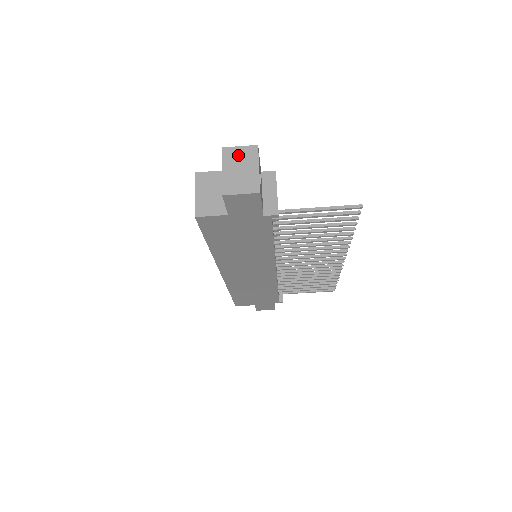
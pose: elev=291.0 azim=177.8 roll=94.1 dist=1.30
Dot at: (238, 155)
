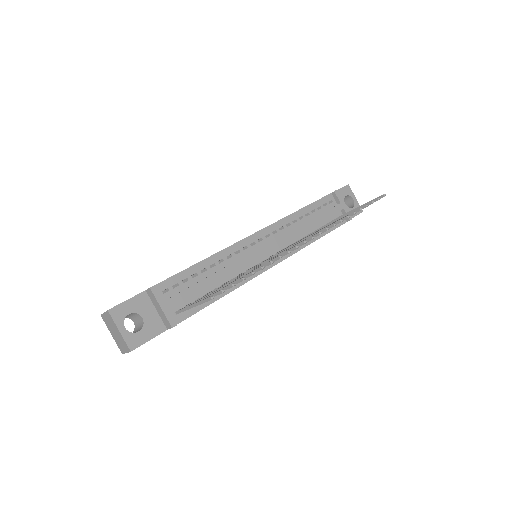
Dot at: (108, 321)
